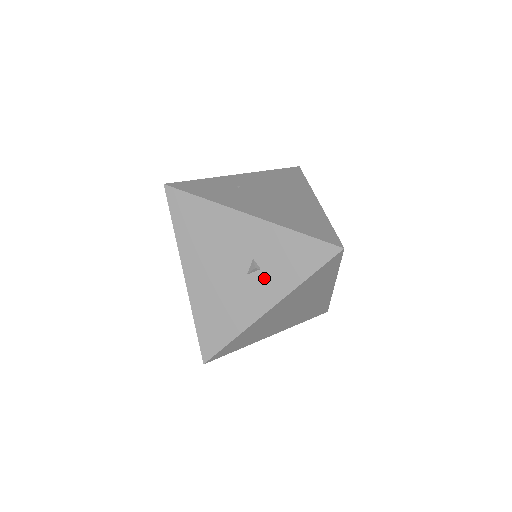
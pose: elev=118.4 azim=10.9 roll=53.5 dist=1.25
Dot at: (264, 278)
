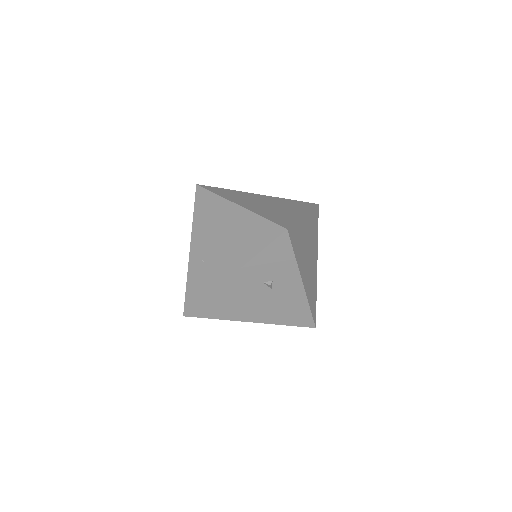
Dot at: (280, 281)
